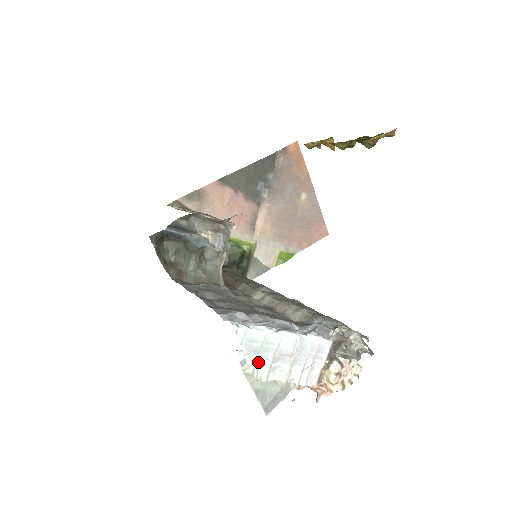
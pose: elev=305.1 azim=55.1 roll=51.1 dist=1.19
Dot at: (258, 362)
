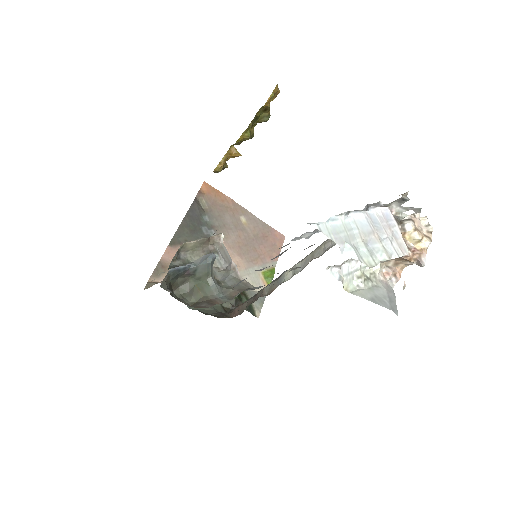
Dot at: (356, 251)
